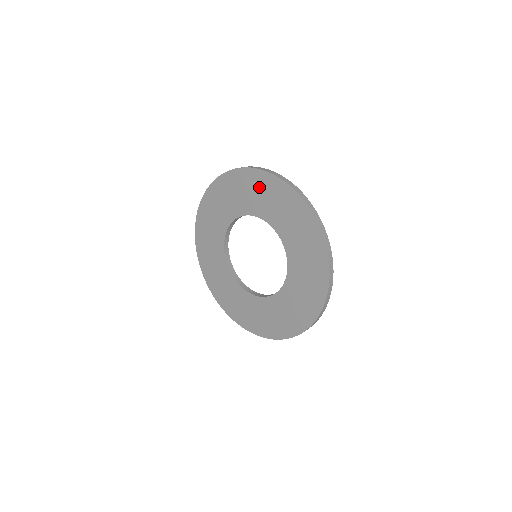
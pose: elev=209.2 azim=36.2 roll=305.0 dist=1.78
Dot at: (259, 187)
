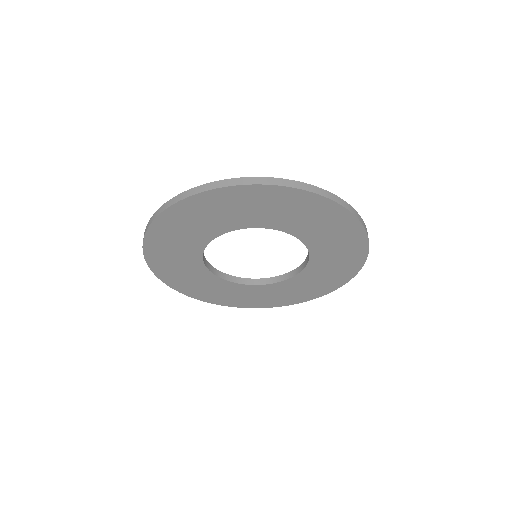
Dot at: (327, 220)
